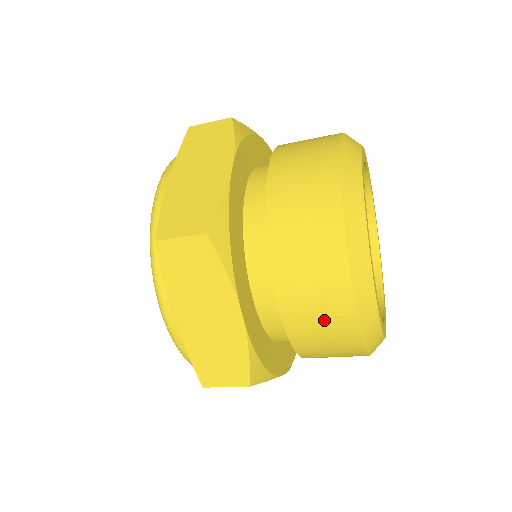
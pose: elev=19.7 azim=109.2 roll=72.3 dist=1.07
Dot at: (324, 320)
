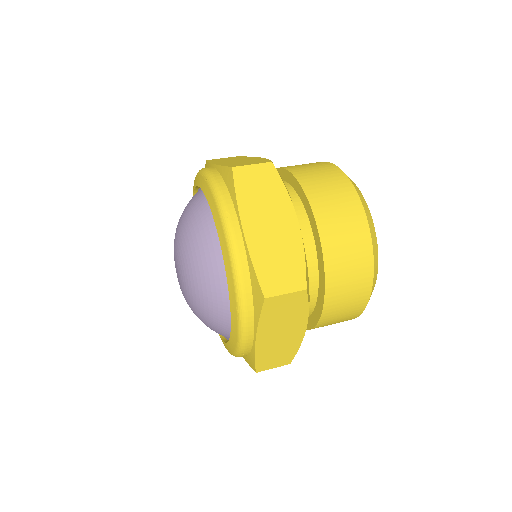
Dot at: occluded
